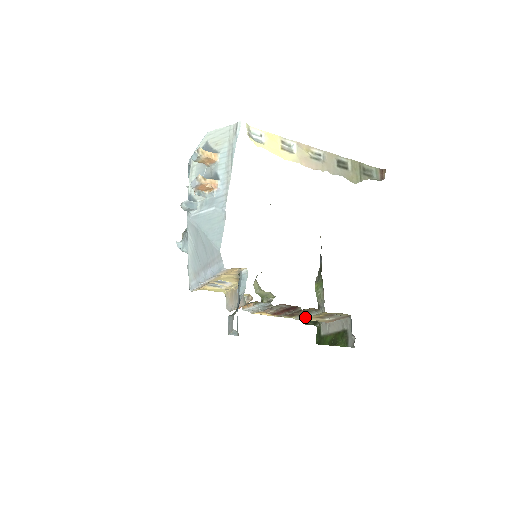
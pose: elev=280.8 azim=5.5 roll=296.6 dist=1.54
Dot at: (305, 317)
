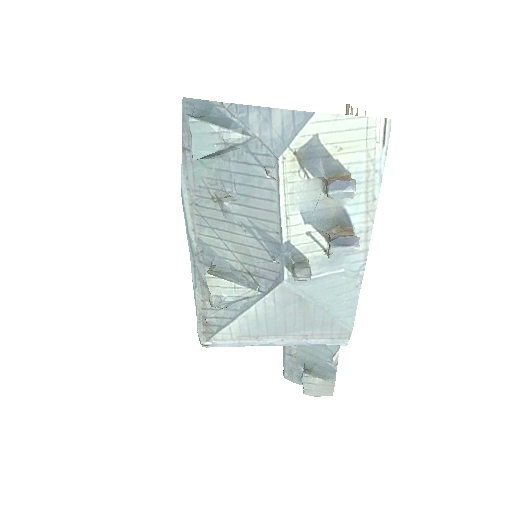
Dot at: occluded
